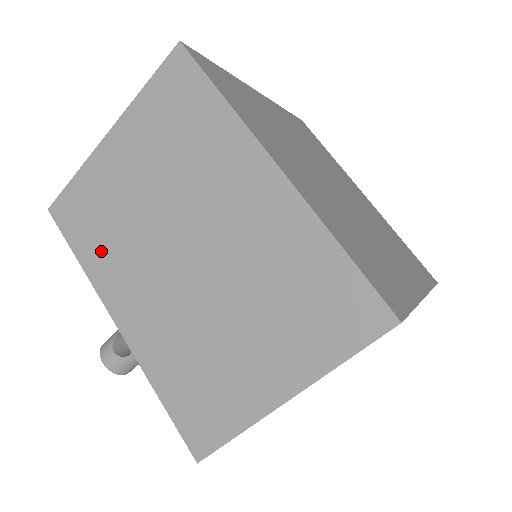
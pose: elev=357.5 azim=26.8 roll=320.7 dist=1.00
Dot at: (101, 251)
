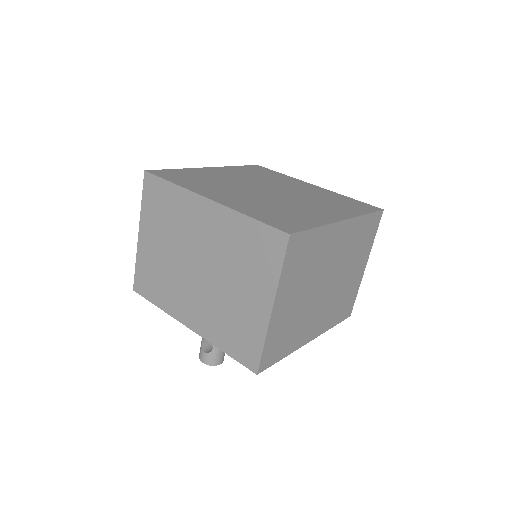
Dot at: (164, 294)
